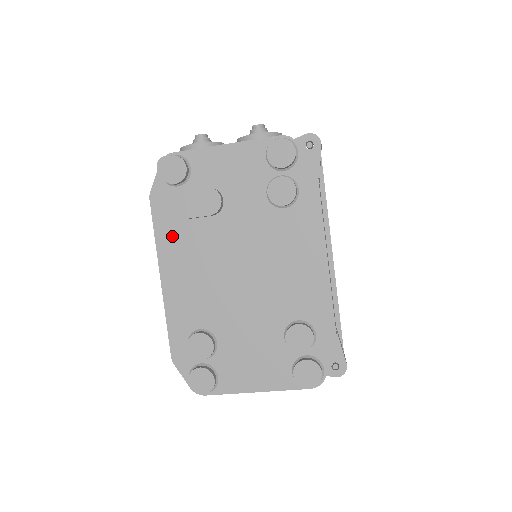
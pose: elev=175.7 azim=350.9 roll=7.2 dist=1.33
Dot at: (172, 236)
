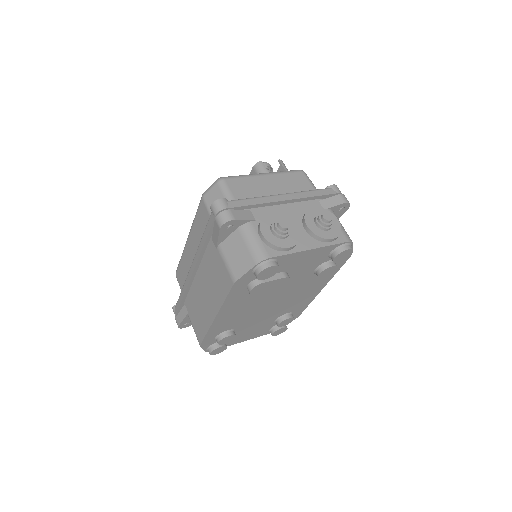
Dot at: (238, 298)
